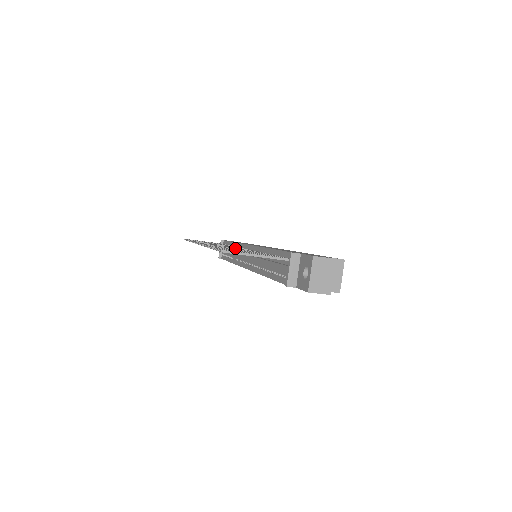
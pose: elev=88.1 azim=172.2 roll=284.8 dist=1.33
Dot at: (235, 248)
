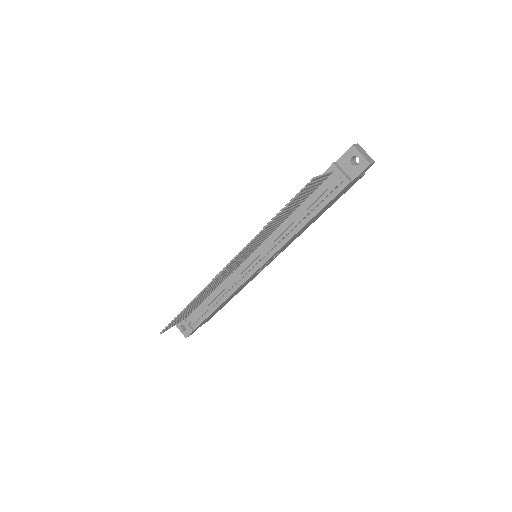
Dot at: occluded
